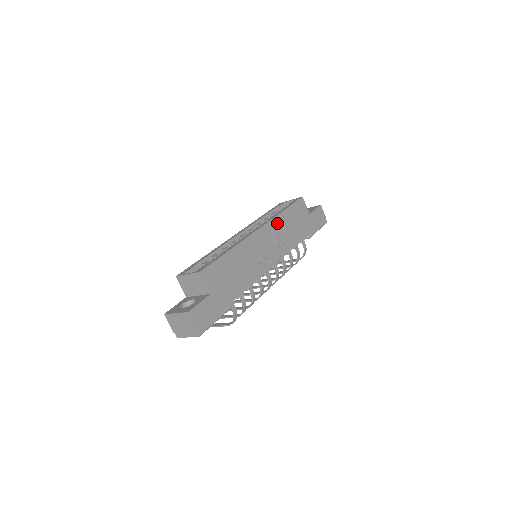
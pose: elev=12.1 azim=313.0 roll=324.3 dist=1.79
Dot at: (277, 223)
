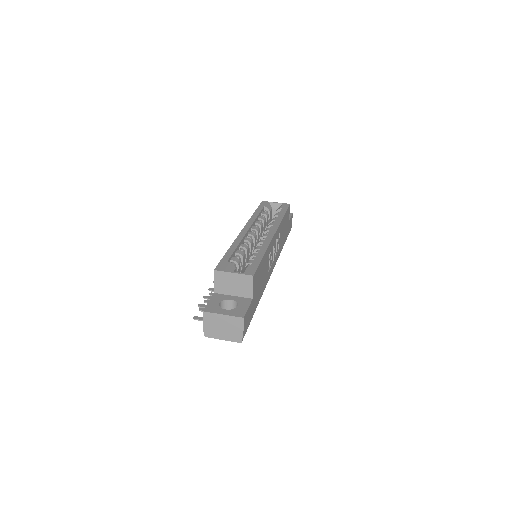
Dot at: (280, 228)
